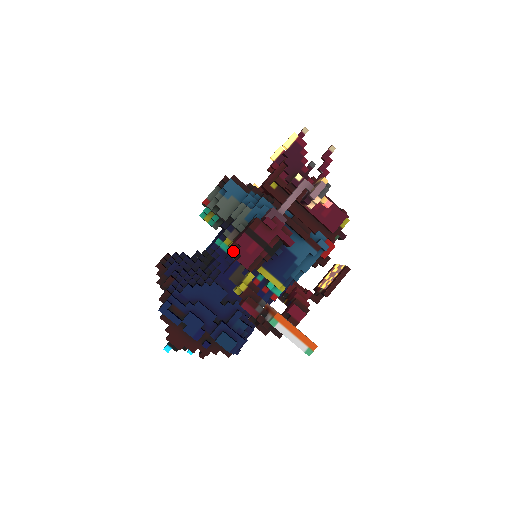
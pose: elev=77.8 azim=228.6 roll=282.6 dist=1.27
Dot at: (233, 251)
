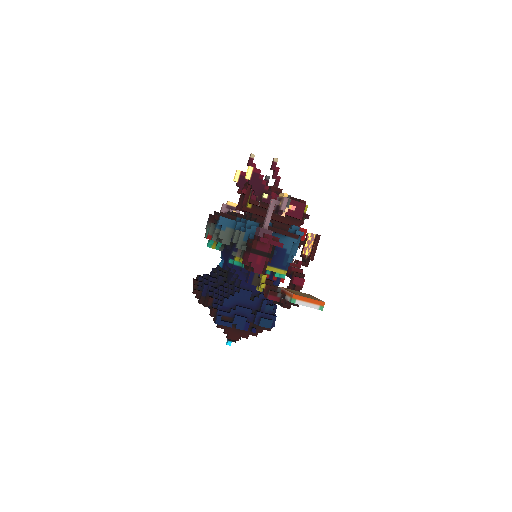
Dot at: (245, 265)
